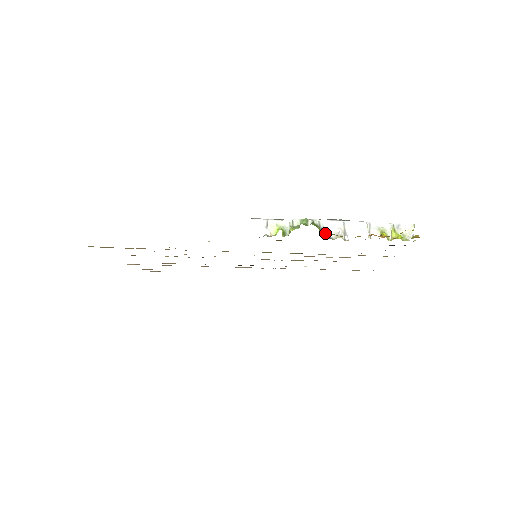
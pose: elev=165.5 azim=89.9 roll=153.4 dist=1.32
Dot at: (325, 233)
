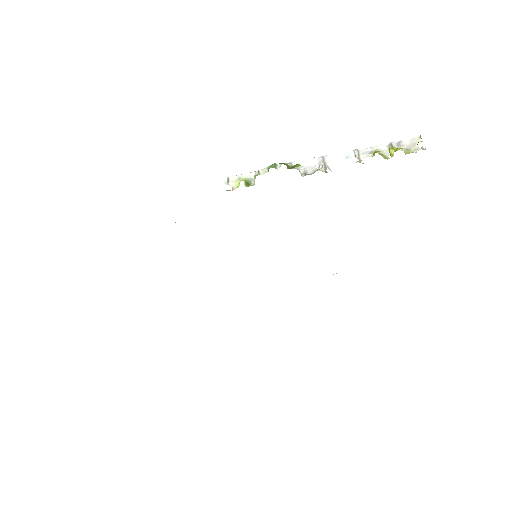
Dot at: occluded
